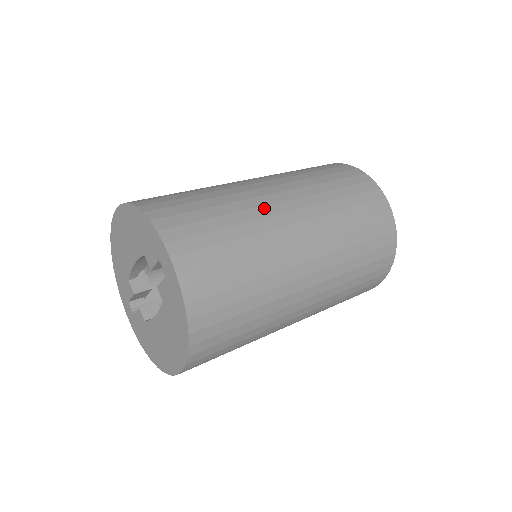
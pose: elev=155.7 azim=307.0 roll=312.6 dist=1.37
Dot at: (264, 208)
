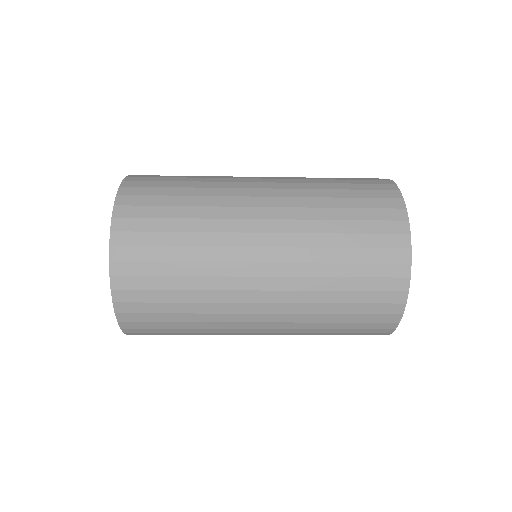
Dot at: occluded
